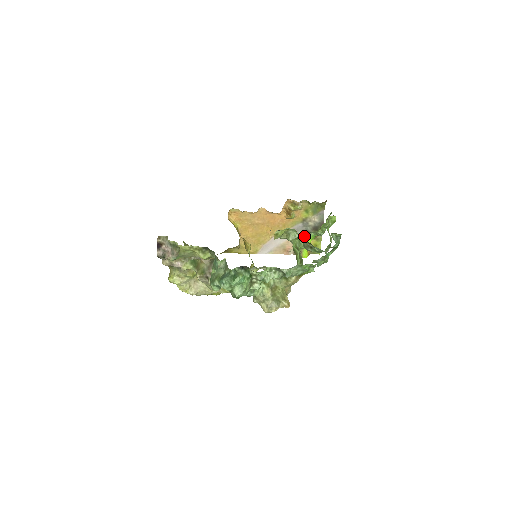
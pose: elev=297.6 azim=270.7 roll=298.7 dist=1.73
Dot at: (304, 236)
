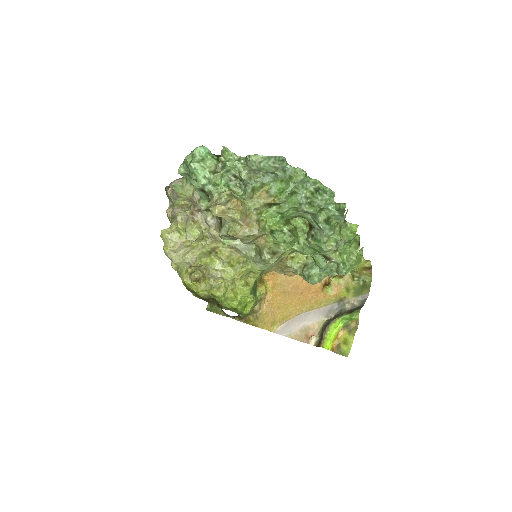
Dot at: (334, 318)
